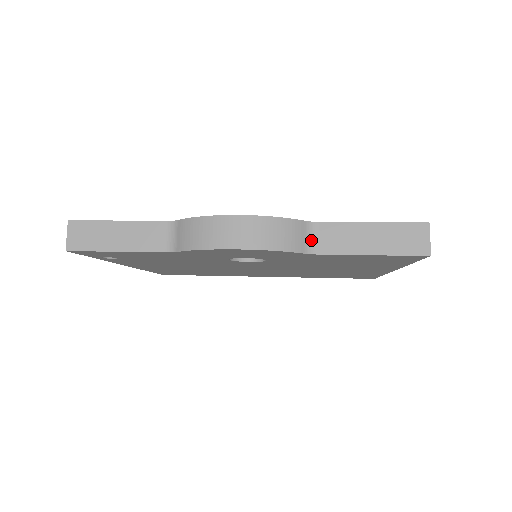
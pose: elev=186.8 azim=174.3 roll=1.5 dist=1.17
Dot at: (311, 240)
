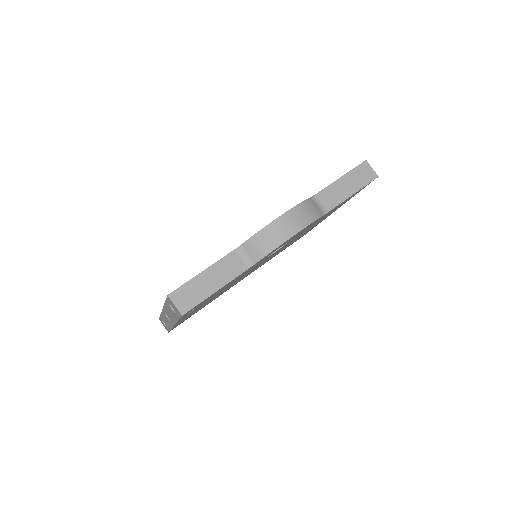
Dot at: (320, 206)
